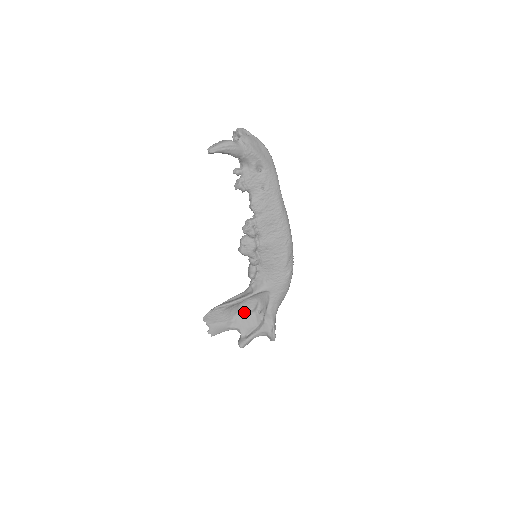
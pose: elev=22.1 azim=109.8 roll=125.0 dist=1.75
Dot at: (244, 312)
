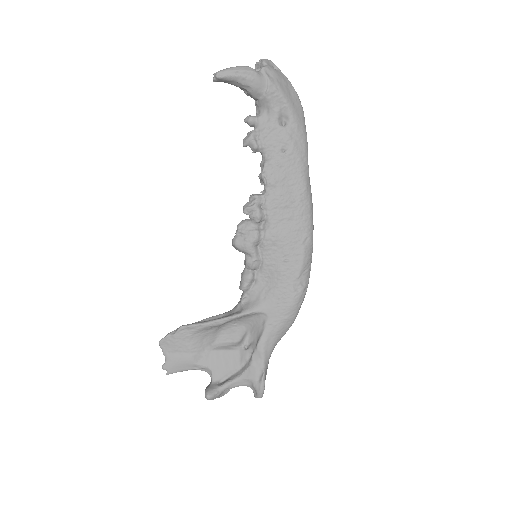
Dot at: (223, 344)
